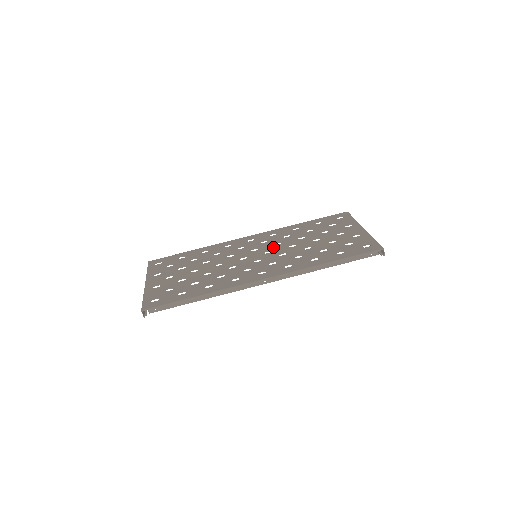
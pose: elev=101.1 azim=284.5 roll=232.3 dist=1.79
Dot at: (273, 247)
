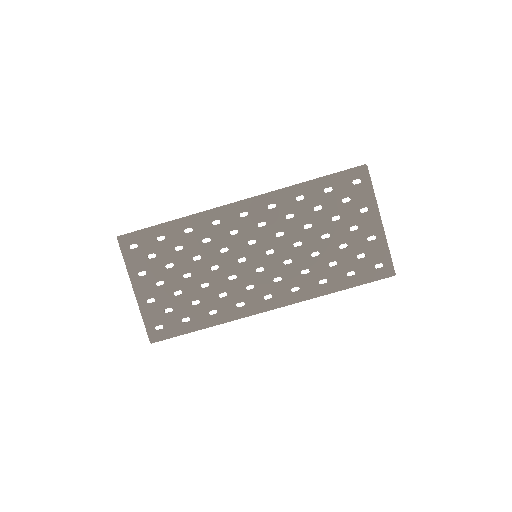
Dot at: (275, 242)
